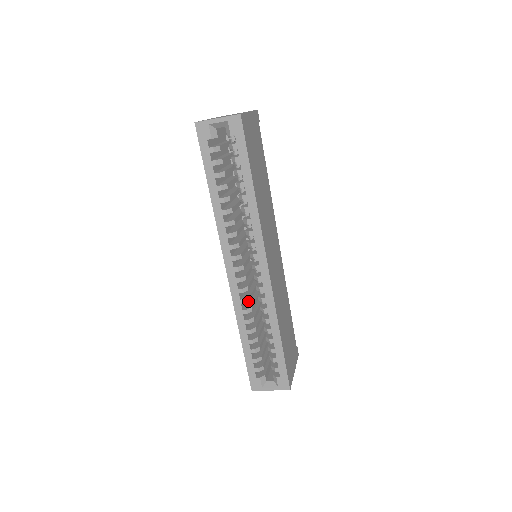
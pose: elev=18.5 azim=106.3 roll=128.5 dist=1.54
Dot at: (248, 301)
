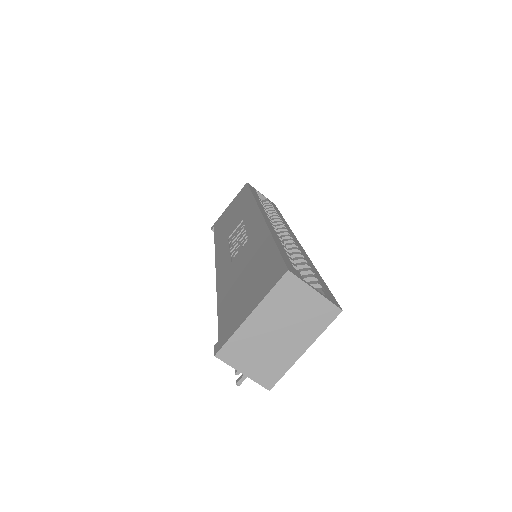
Dot at: occluded
